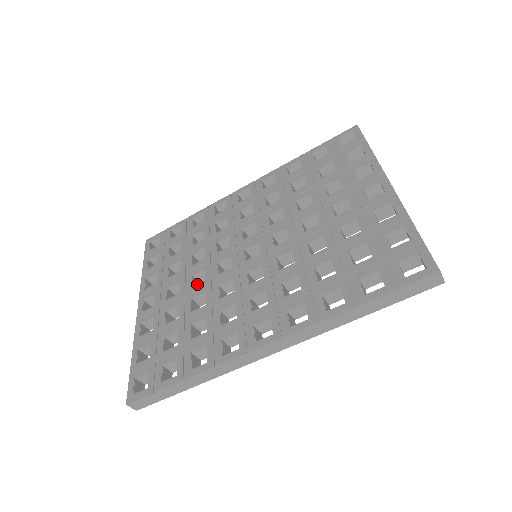
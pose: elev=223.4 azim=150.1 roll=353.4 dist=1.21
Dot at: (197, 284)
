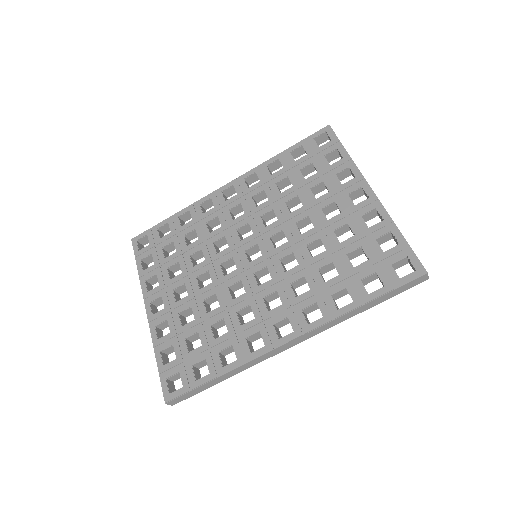
Dot at: (201, 284)
